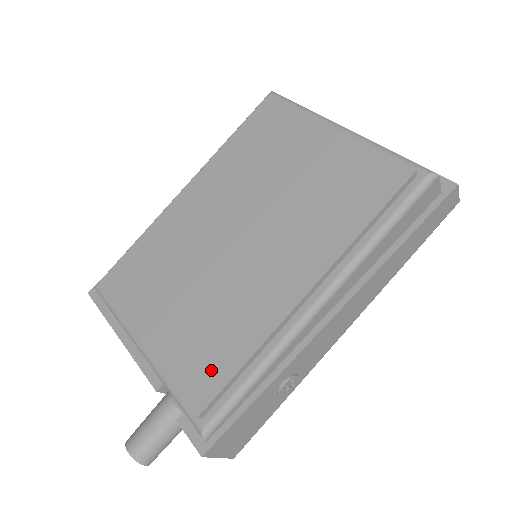
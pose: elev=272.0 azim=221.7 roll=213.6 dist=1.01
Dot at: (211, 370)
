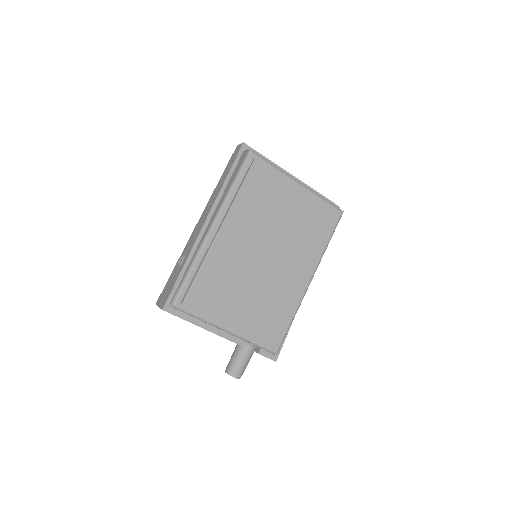
Dot at: (276, 327)
